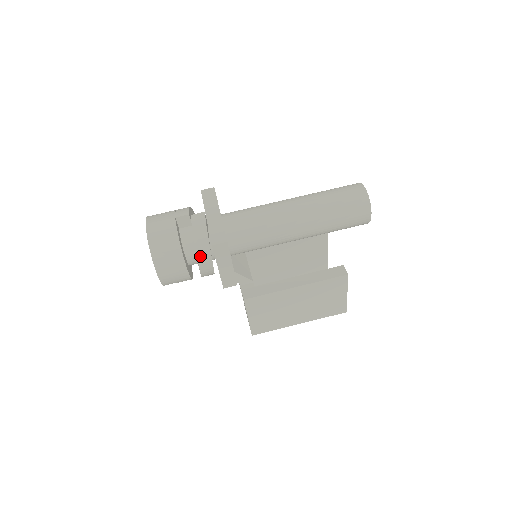
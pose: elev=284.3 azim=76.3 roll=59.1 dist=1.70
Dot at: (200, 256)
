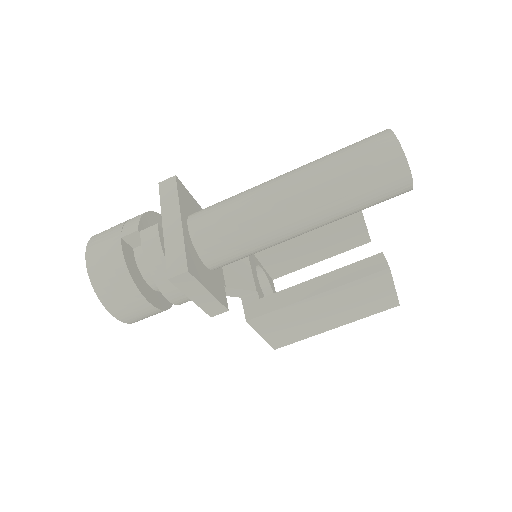
Dot at: (163, 288)
